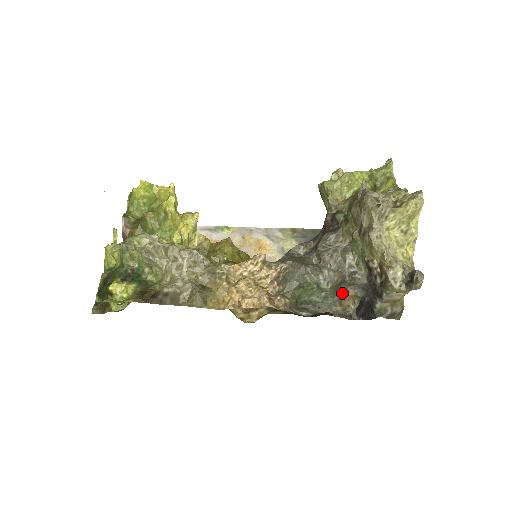
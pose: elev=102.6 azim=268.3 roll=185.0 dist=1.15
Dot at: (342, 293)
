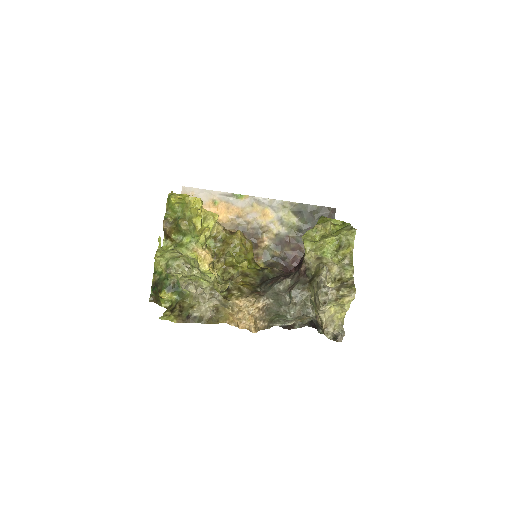
Dot at: (302, 316)
